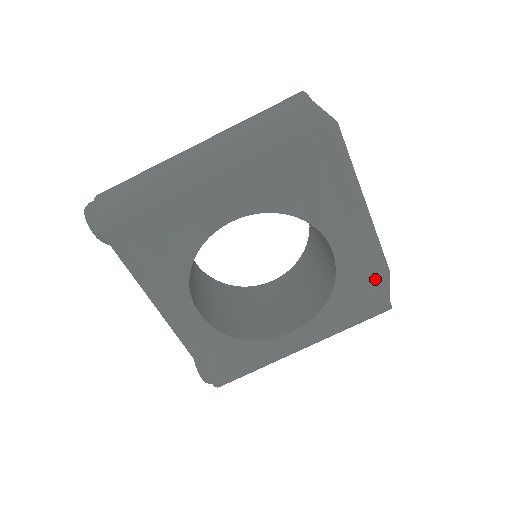
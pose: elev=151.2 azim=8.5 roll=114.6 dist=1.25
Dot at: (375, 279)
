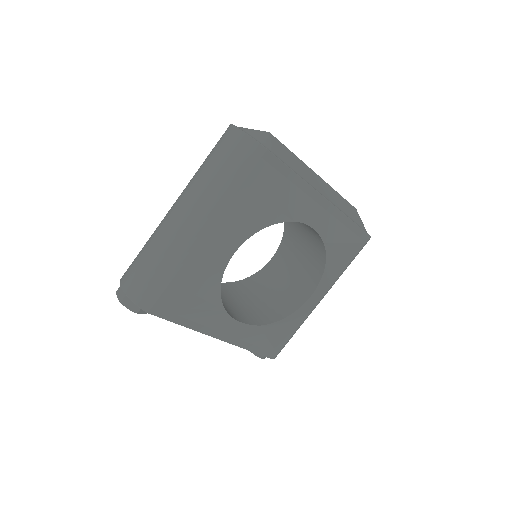
Dot at: (351, 227)
